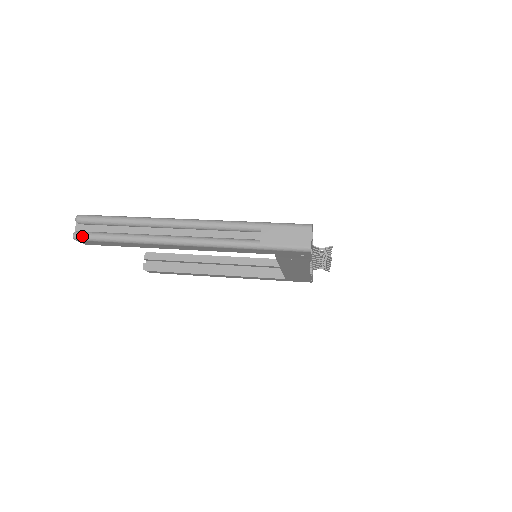
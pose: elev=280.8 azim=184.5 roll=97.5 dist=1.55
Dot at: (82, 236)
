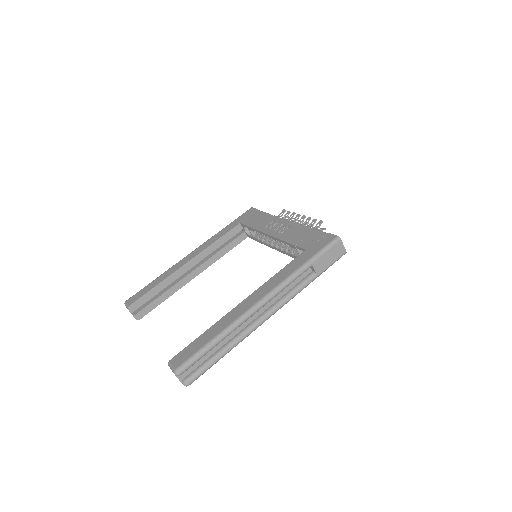
Dot at: (194, 380)
